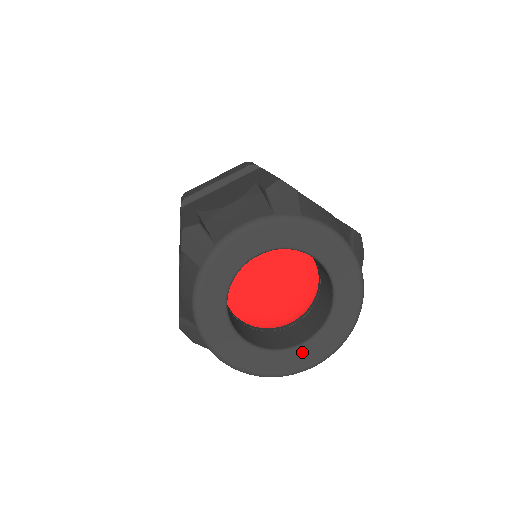
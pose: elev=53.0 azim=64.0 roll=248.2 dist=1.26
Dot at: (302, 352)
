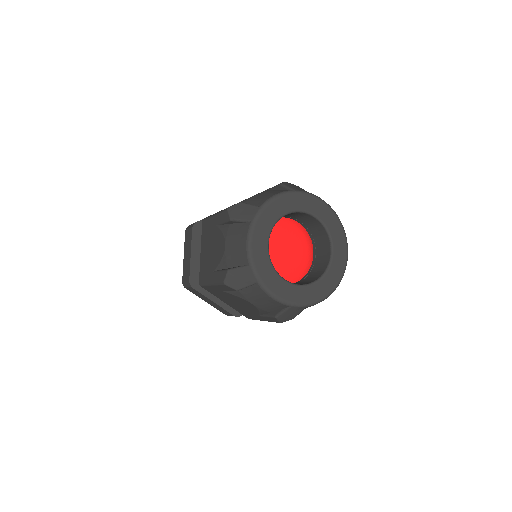
Dot at: (316, 287)
